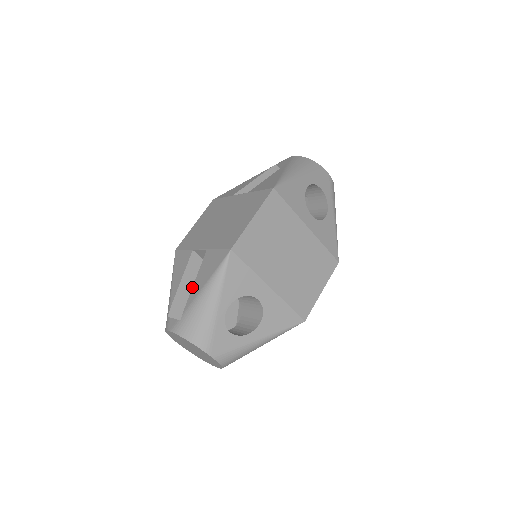
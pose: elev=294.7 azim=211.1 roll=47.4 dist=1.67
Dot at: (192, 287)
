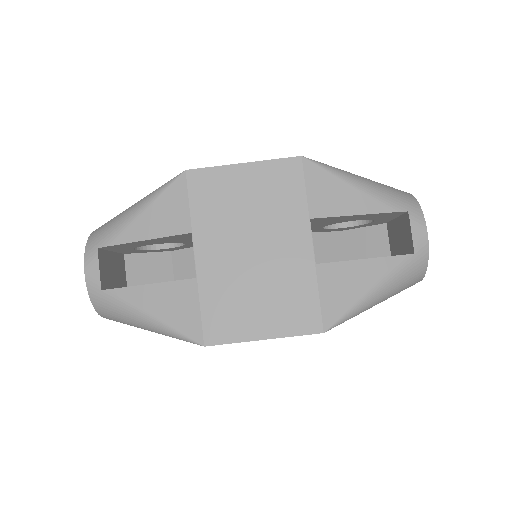
Dot at: (143, 285)
